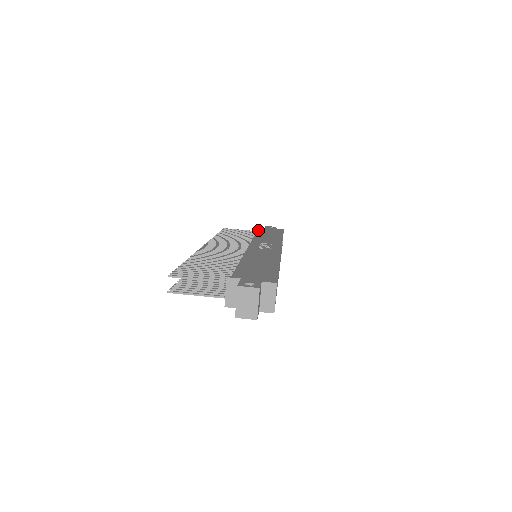
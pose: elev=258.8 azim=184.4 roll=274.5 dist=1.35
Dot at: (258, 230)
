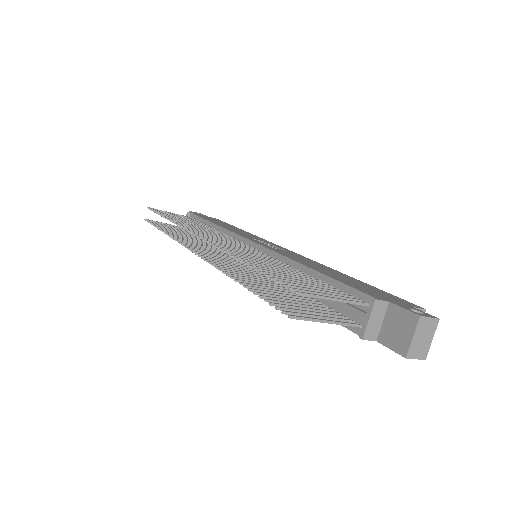
Dot at: (201, 217)
